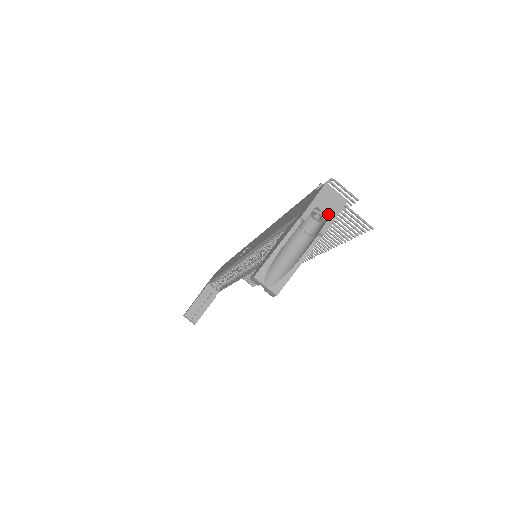
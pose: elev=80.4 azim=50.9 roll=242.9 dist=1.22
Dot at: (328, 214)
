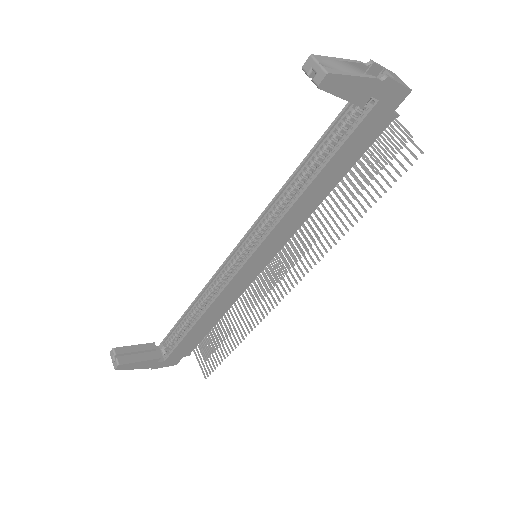
Dot at: (394, 78)
